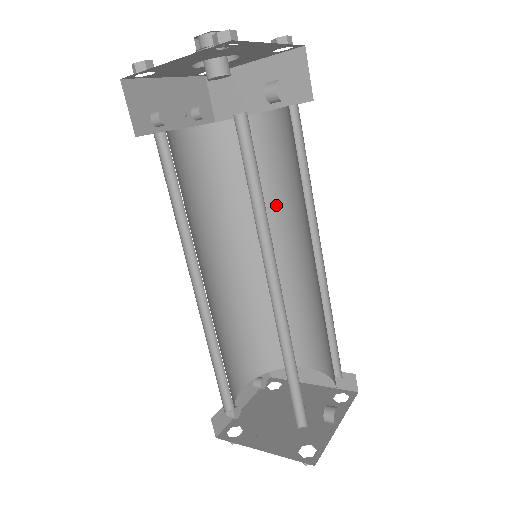
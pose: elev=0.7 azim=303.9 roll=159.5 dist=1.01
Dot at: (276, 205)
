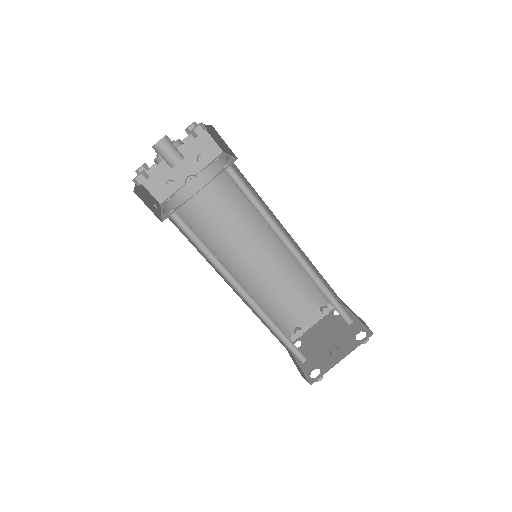
Dot at: (271, 211)
